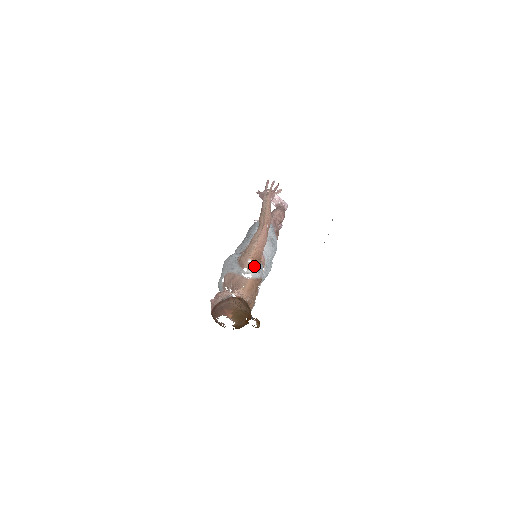
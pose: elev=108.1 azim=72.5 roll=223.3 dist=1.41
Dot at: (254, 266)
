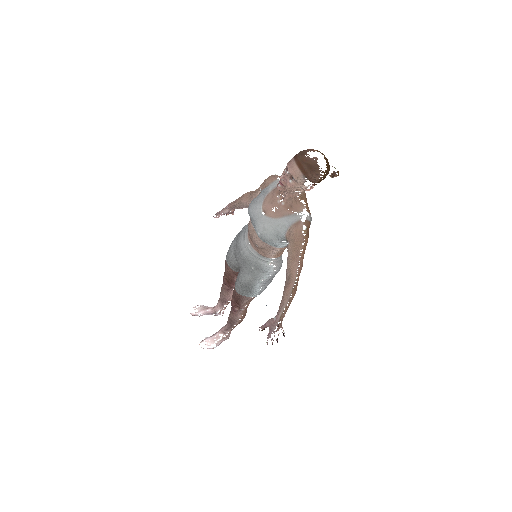
Dot at: occluded
